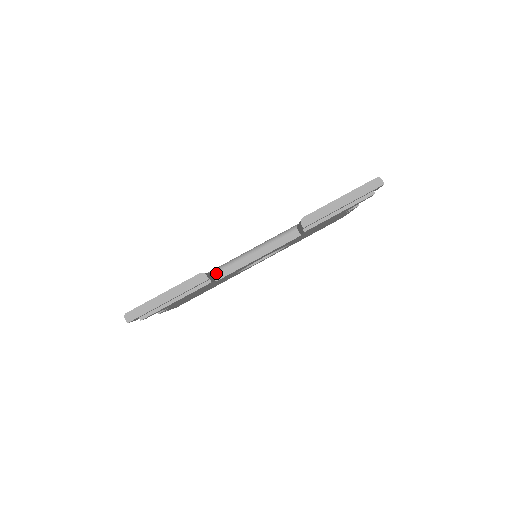
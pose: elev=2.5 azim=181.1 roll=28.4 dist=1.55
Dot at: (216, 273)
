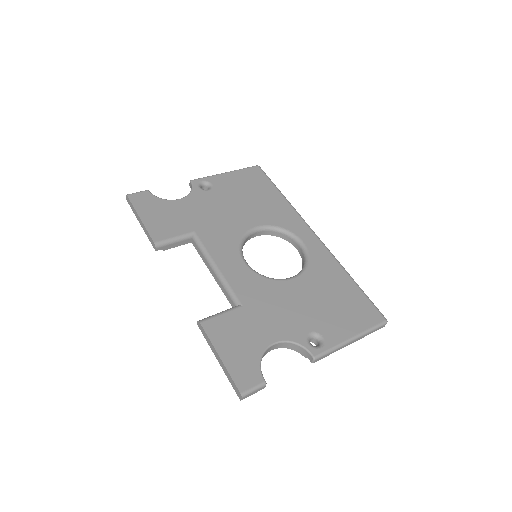
Dot at: (194, 241)
